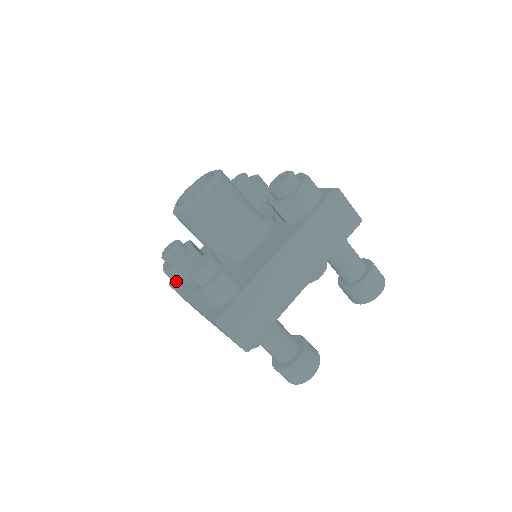
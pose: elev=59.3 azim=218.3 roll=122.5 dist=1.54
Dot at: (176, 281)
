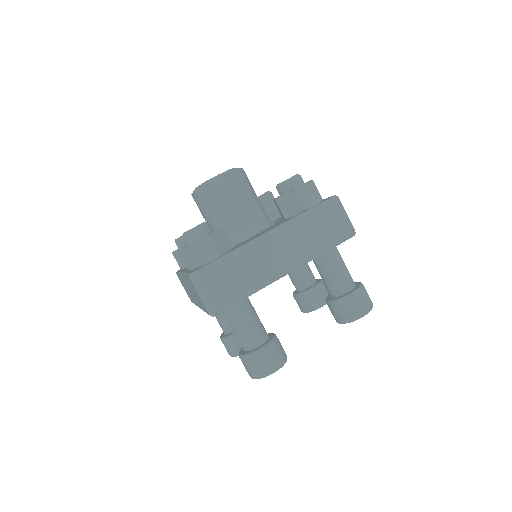
Dot at: (180, 264)
